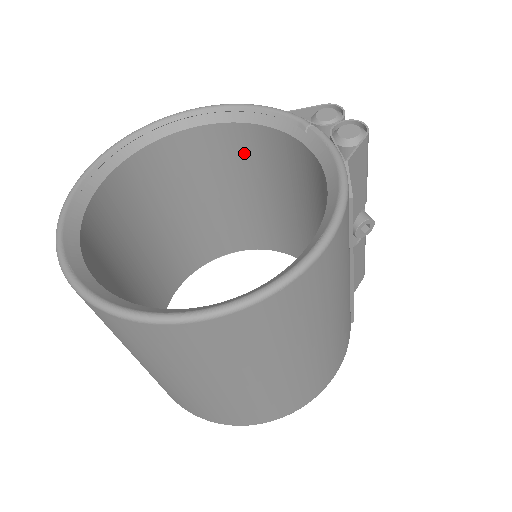
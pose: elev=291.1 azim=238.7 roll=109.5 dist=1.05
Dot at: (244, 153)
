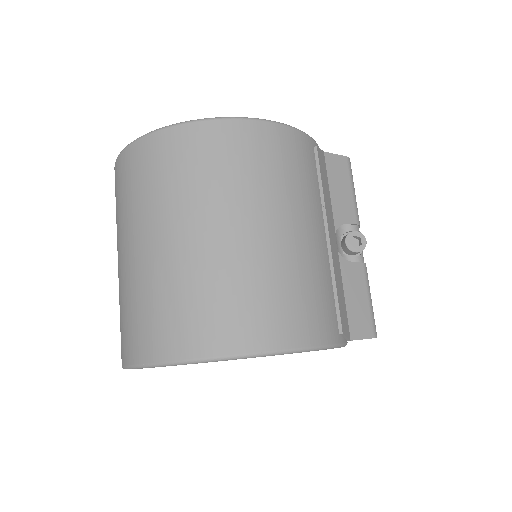
Dot at: occluded
